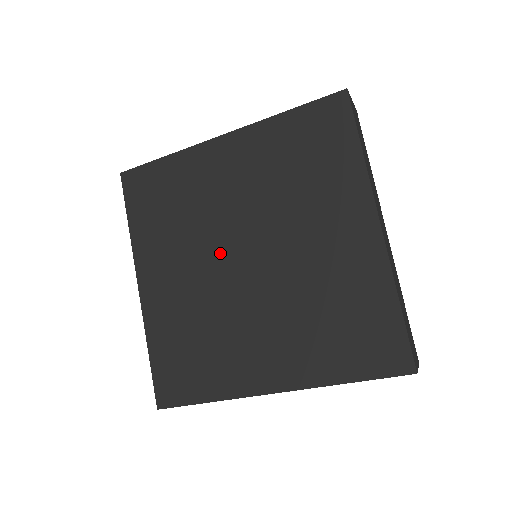
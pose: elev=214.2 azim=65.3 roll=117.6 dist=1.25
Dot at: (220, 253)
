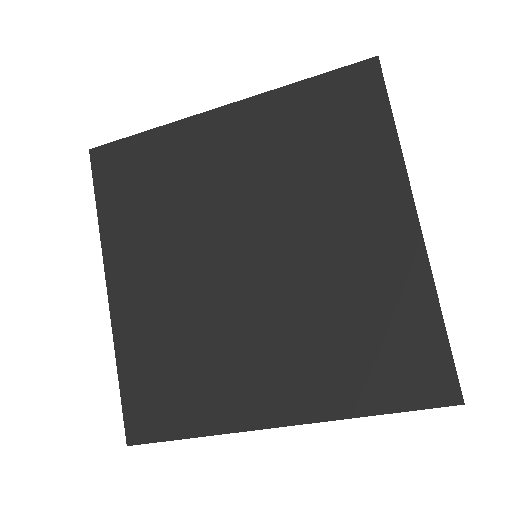
Dot at: (214, 250)
